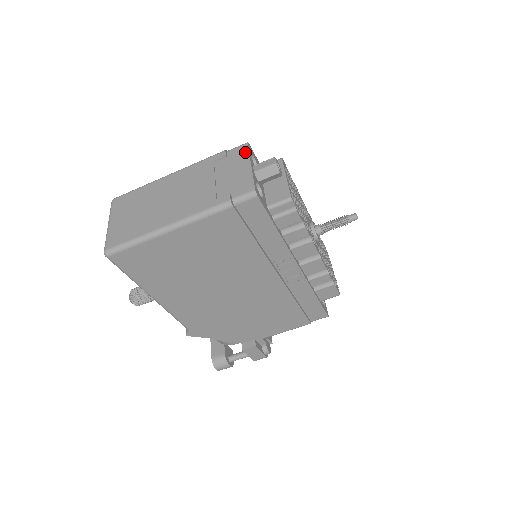
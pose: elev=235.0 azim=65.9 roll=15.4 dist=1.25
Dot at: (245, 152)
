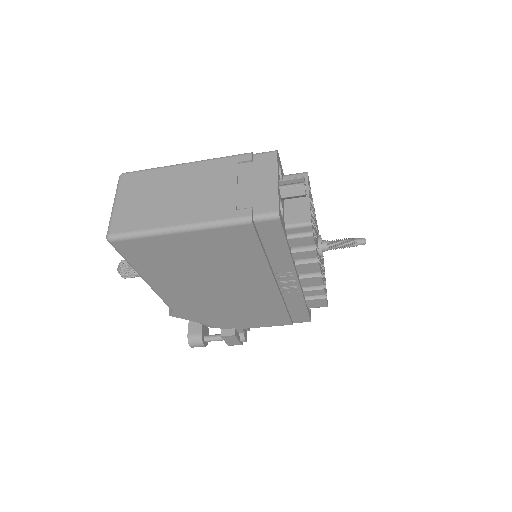
Dot at: (273, 162)
